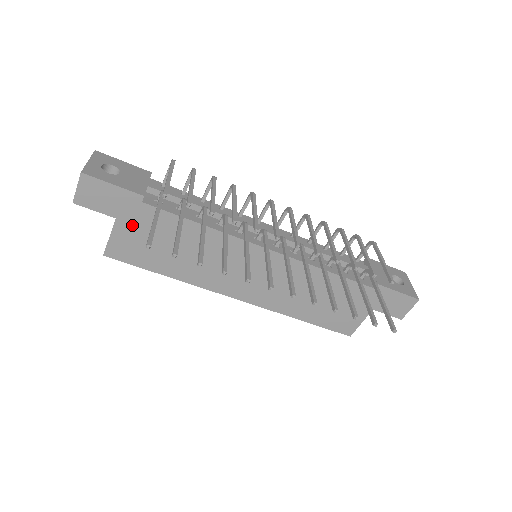
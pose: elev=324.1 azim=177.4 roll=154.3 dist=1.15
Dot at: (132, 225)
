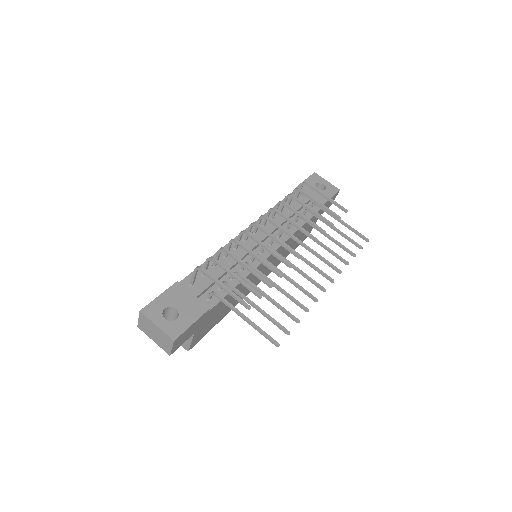
Dot at: (203, 325)
